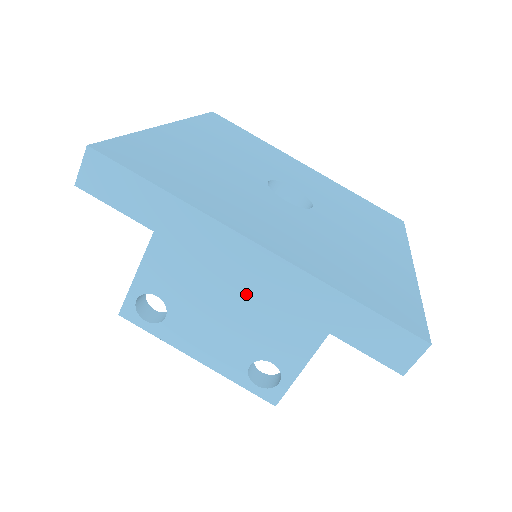
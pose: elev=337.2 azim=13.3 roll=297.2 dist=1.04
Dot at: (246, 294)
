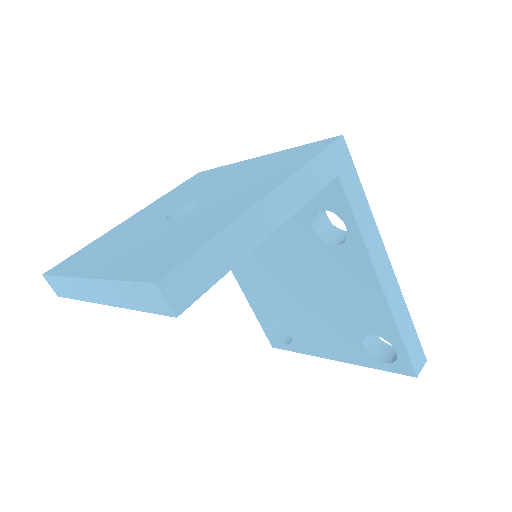
Dot at: (305, 285)
